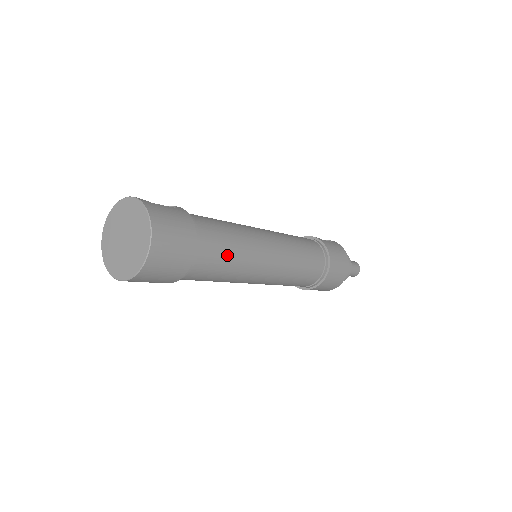
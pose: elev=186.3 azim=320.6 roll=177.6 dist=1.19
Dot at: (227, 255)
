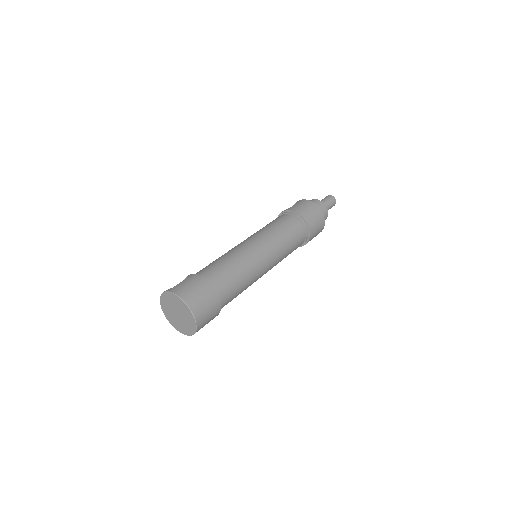
Dot at: (234, 275)
